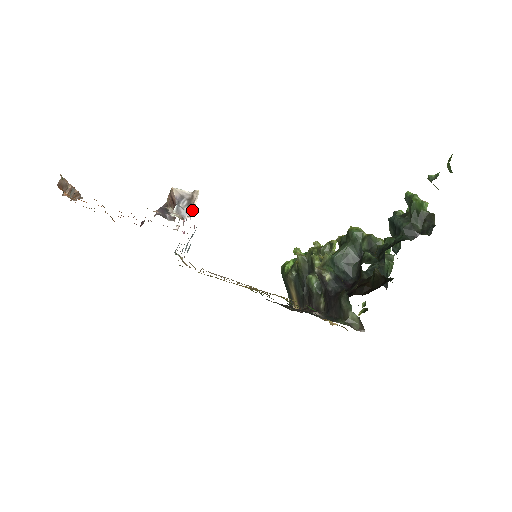
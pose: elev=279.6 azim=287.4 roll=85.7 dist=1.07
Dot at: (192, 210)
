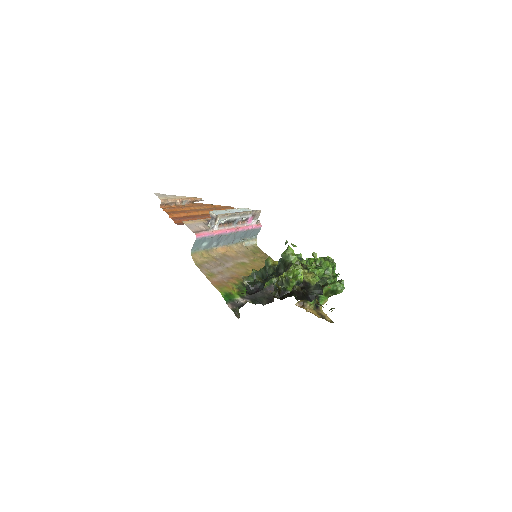
Dot at: (215, 225)
